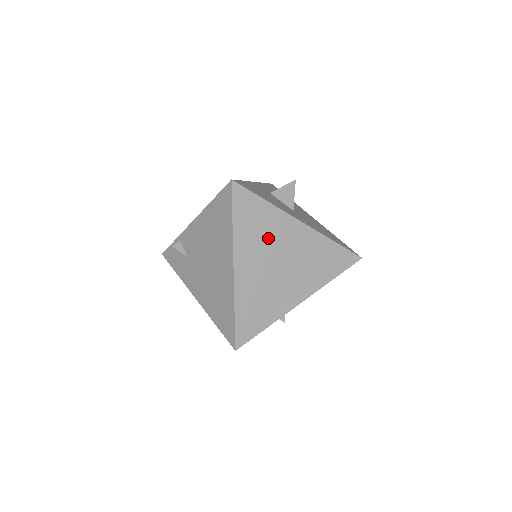
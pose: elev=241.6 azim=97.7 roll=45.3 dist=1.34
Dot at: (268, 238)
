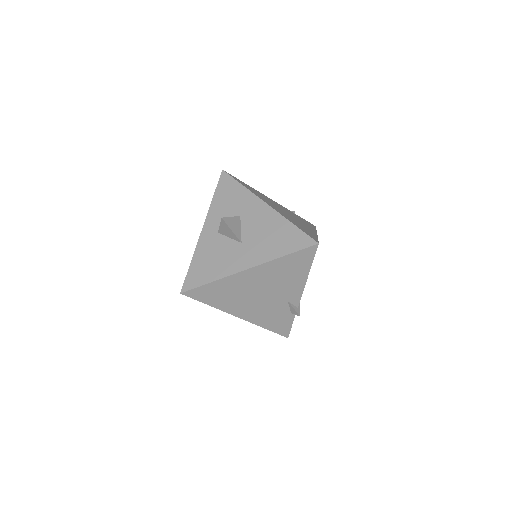
Dot at: (239, 293)
